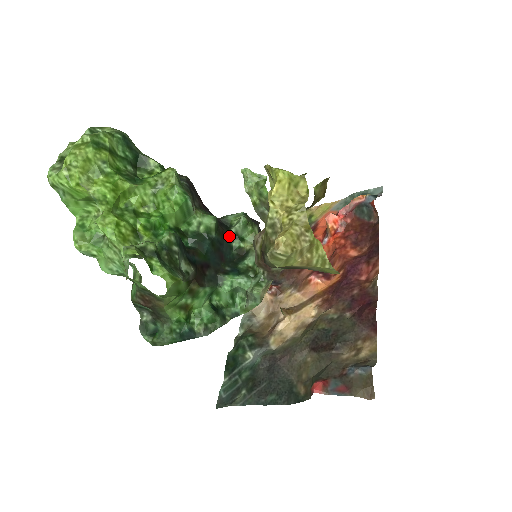
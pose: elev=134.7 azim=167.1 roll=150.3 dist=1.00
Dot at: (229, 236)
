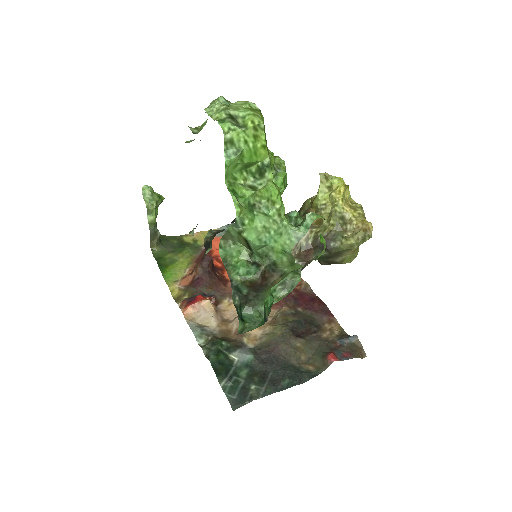
Dot at: occluded
